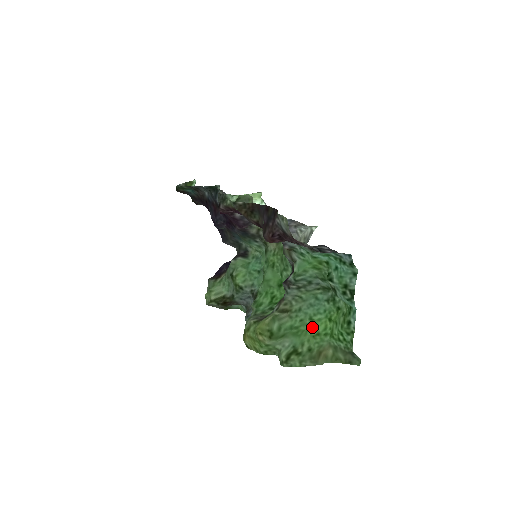
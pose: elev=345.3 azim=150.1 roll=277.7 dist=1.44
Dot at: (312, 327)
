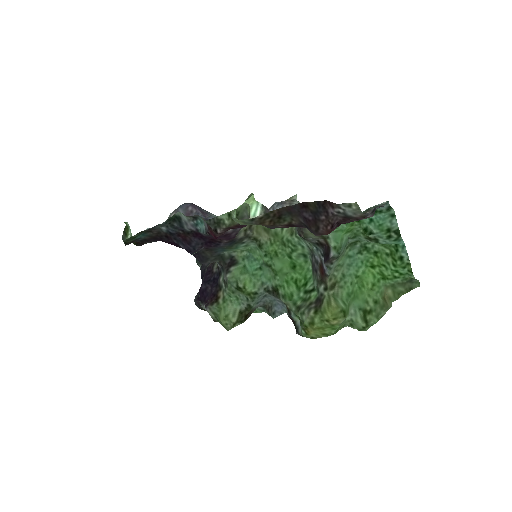
Dot at: (363, 283)
